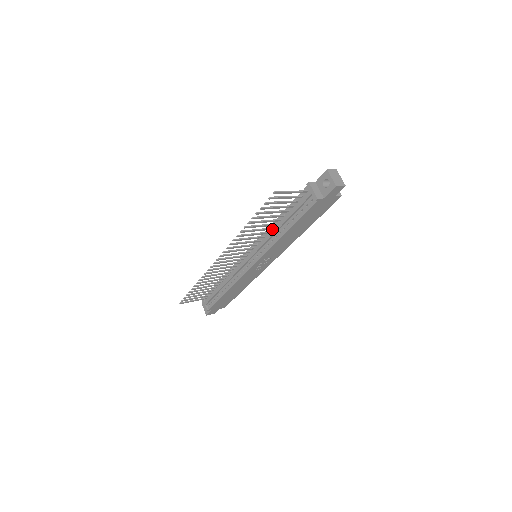
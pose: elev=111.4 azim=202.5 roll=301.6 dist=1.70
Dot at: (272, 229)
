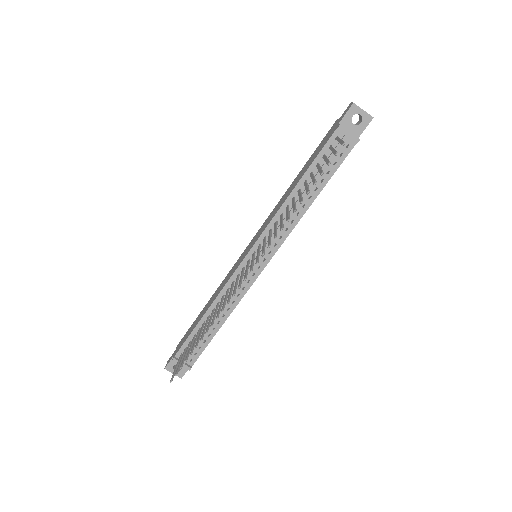
Dot at: occluded
